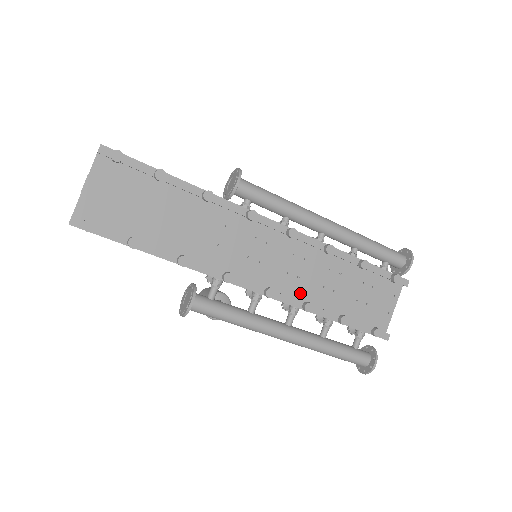
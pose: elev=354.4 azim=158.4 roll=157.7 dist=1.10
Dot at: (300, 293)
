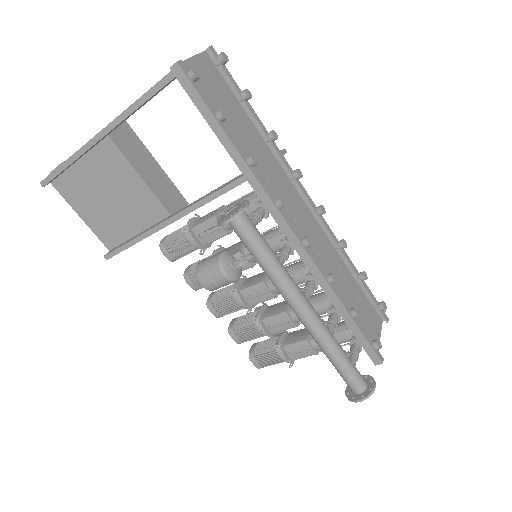
Dot at: occluded
